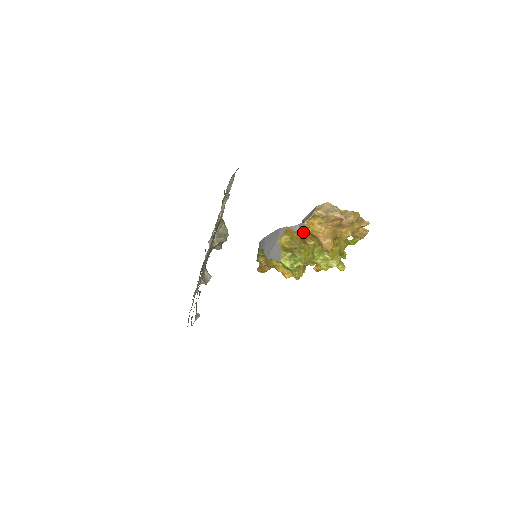
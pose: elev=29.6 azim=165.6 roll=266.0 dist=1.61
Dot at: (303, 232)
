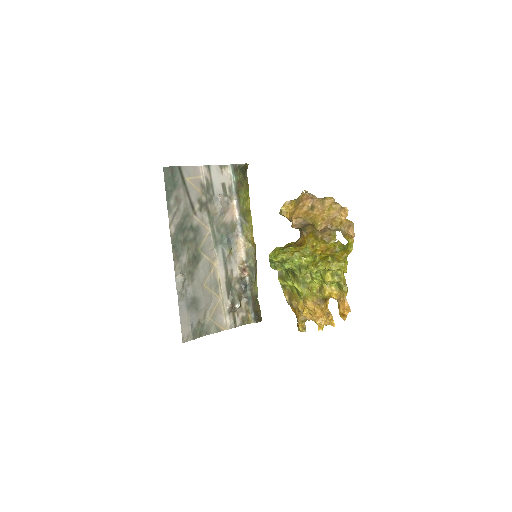
Dot at: (300, 238)
